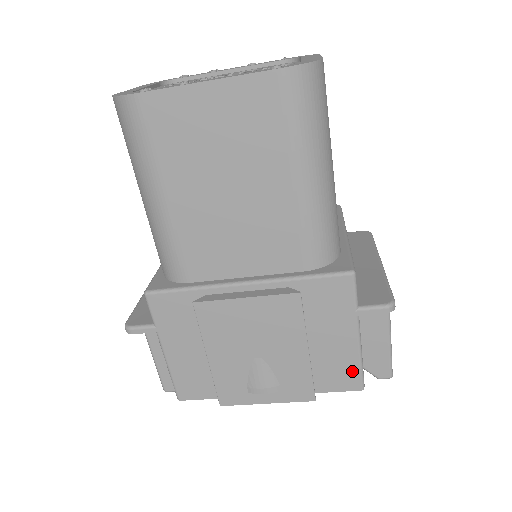
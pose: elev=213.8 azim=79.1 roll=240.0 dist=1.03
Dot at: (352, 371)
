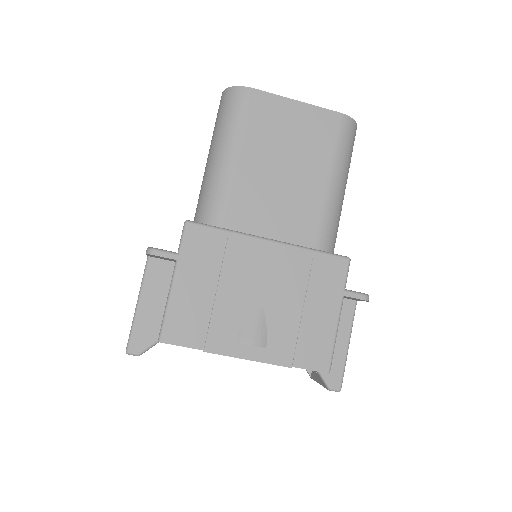
Dot at: (326, 350)
